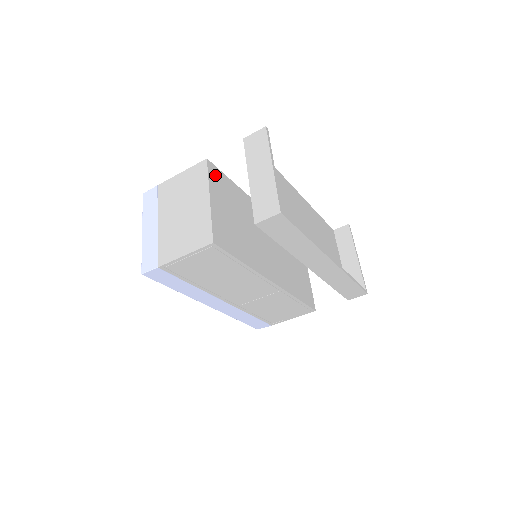
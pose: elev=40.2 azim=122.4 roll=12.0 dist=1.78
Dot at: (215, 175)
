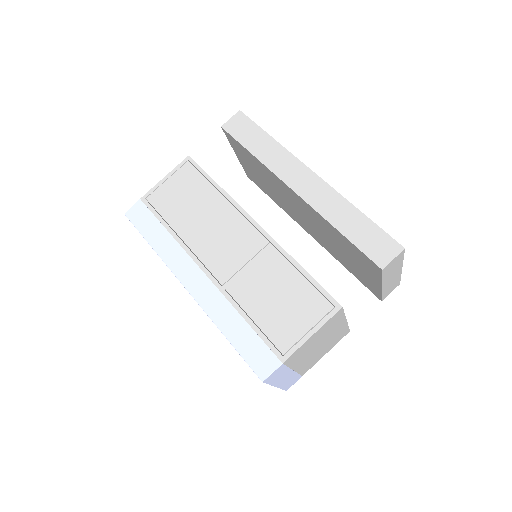
Dot at: occluded
